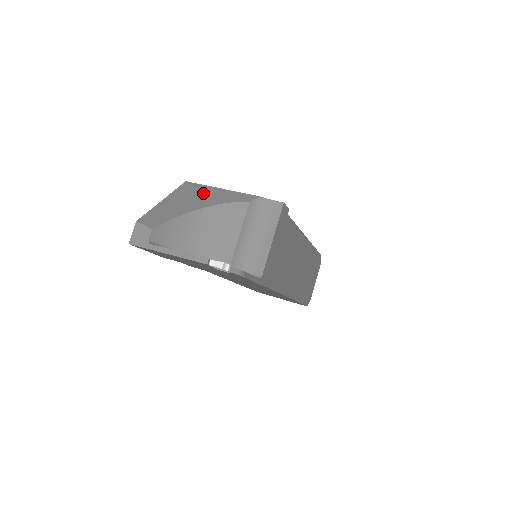
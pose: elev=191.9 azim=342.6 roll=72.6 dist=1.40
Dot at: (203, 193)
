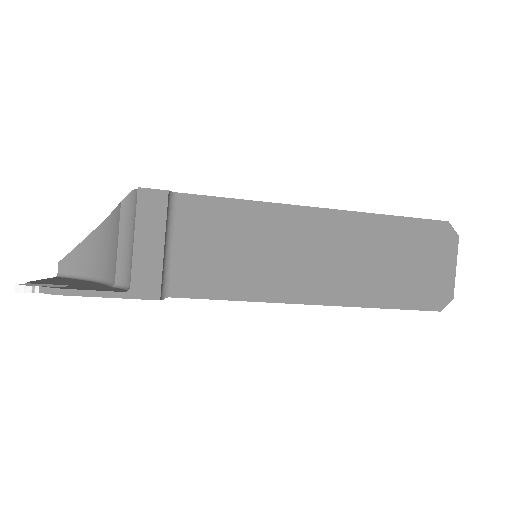
Dot at: occluded
